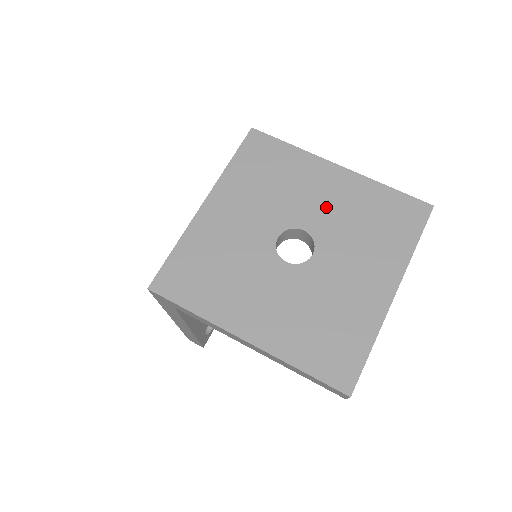
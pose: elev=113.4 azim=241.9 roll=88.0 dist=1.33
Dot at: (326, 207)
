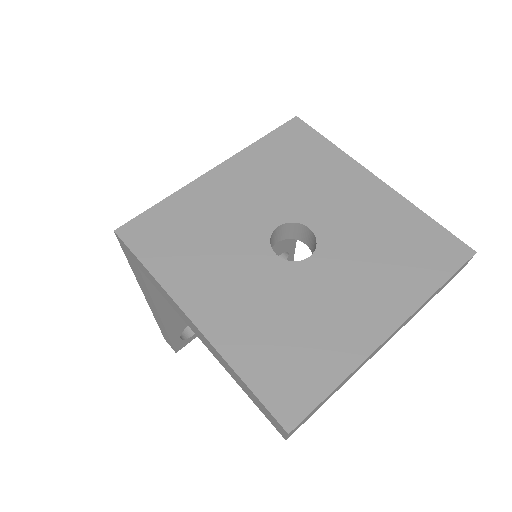
Dot at: (345, 213)
